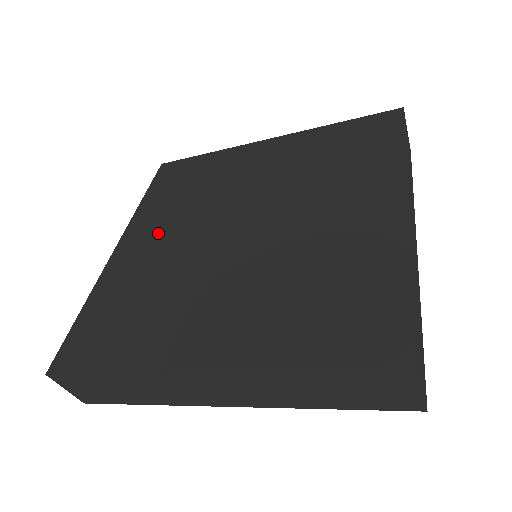
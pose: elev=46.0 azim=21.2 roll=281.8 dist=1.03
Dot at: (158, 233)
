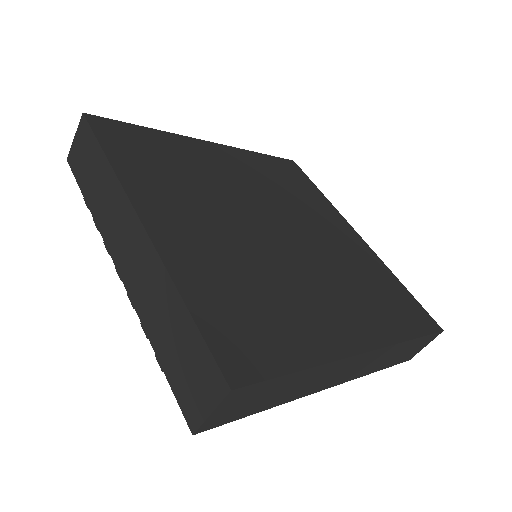
Dot at: (189, 214)
